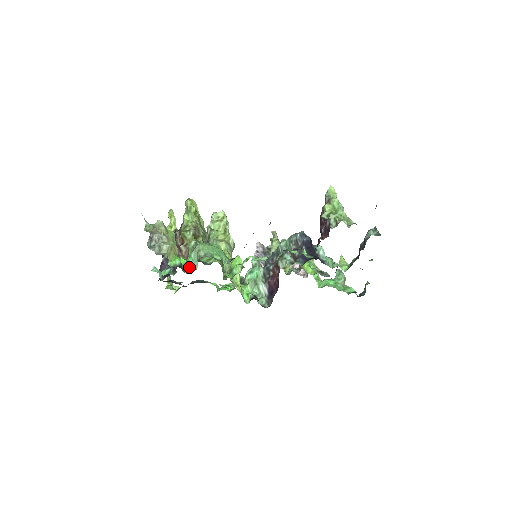
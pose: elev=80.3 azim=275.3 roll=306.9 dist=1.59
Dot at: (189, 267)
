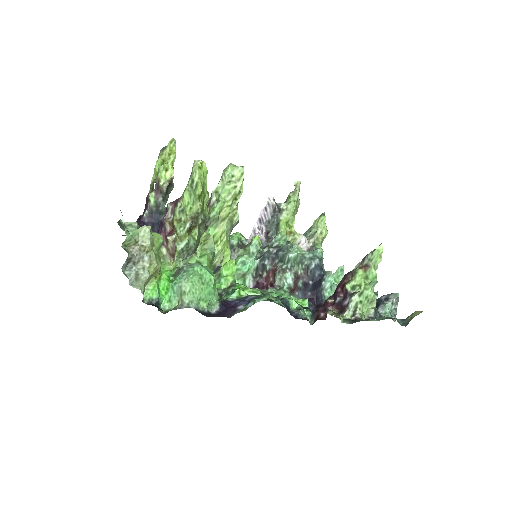
Dot at: (168, 299)
